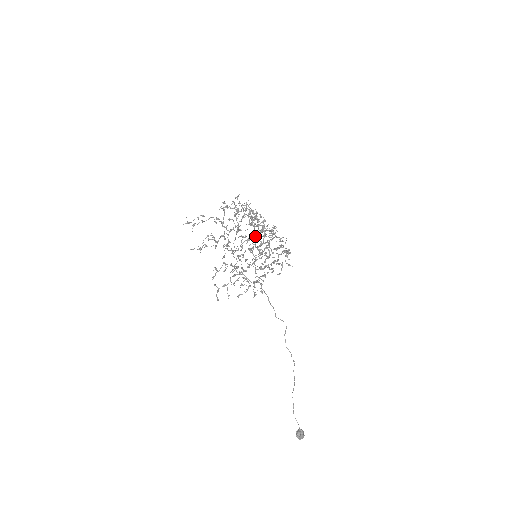
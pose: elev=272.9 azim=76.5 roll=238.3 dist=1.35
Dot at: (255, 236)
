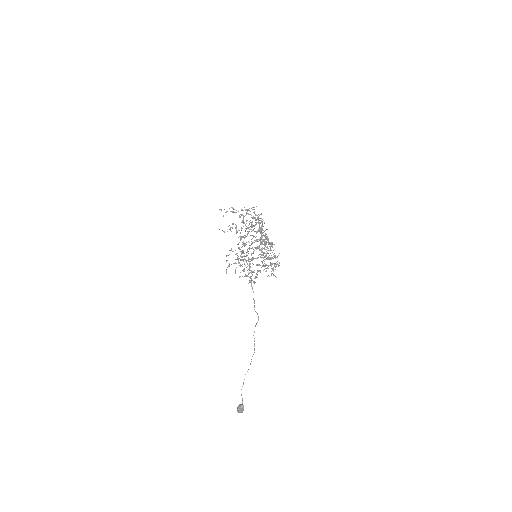
Dot at: (262, 240)
